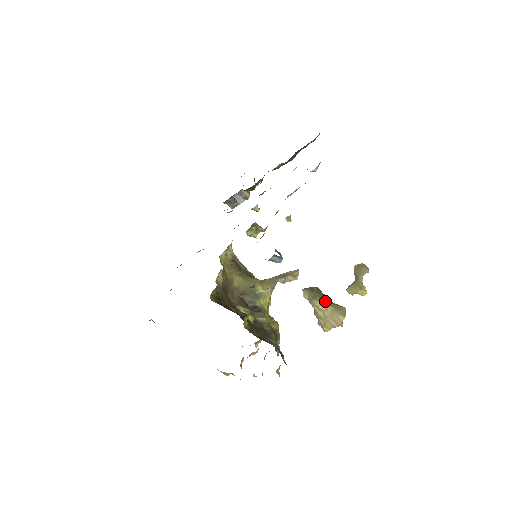
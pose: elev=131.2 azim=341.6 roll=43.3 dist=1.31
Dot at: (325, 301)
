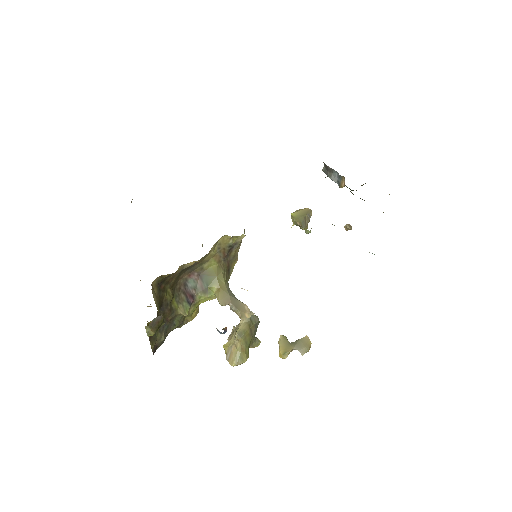
Dot at: (243, 343)
